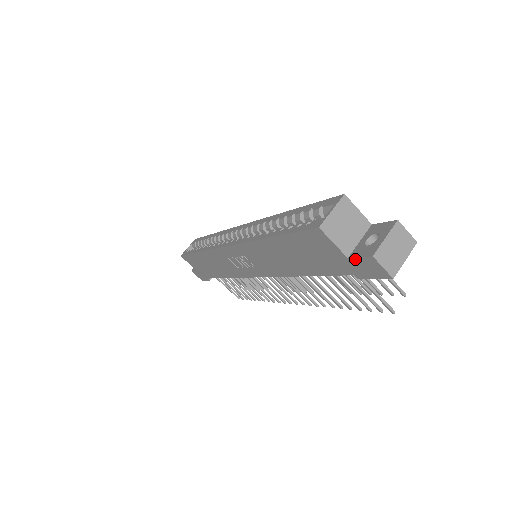
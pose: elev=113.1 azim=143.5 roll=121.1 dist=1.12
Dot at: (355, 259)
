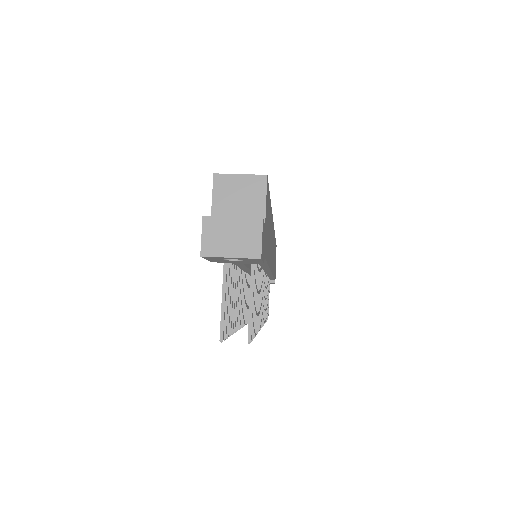
Dot at: occluded
